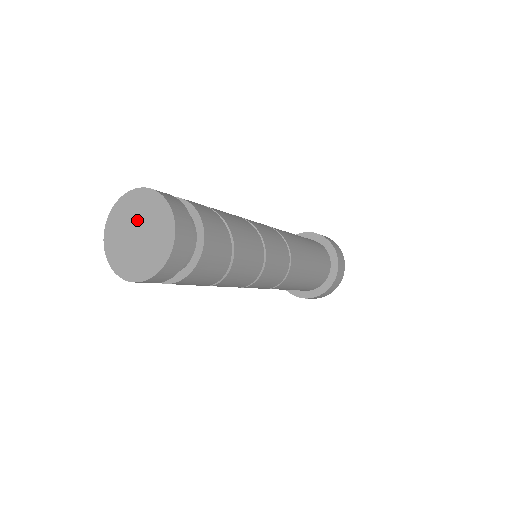
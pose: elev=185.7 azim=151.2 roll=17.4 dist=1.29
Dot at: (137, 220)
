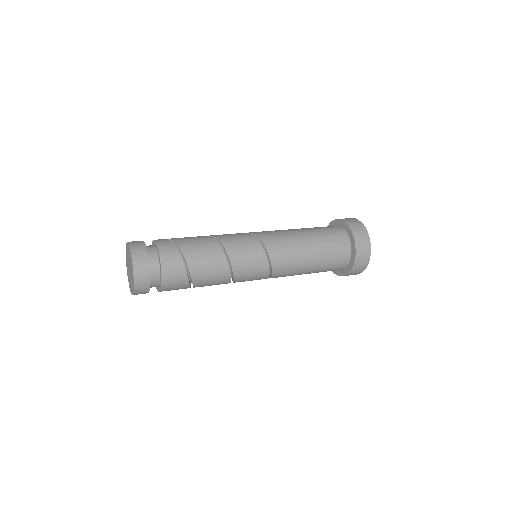
Dot at: (130, 264)
